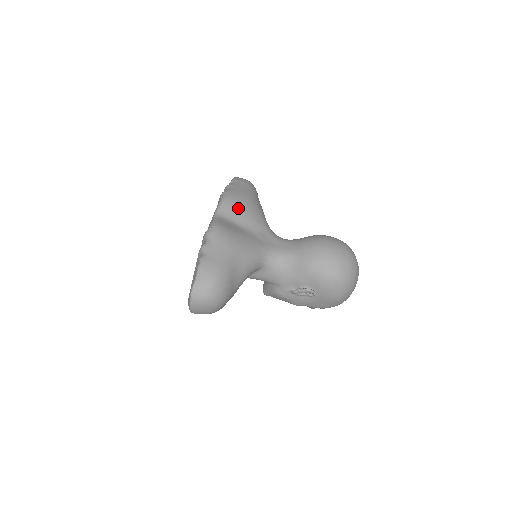
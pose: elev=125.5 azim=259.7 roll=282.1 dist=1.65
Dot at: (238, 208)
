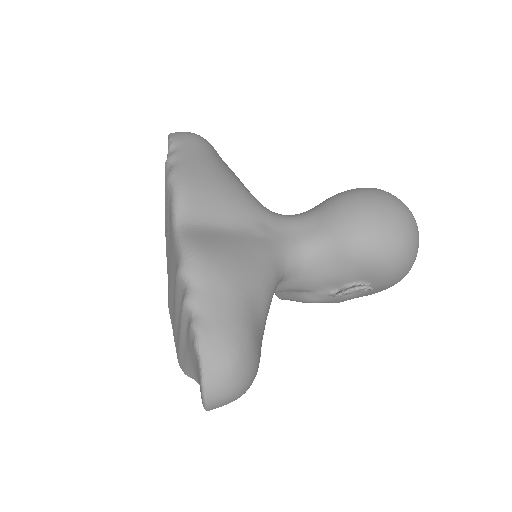
Dot at: (207, 197)
